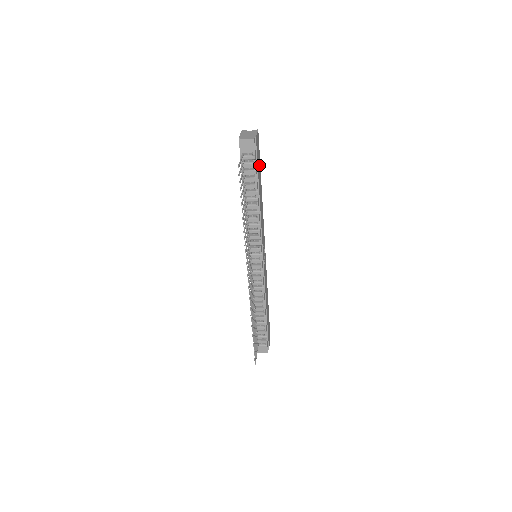
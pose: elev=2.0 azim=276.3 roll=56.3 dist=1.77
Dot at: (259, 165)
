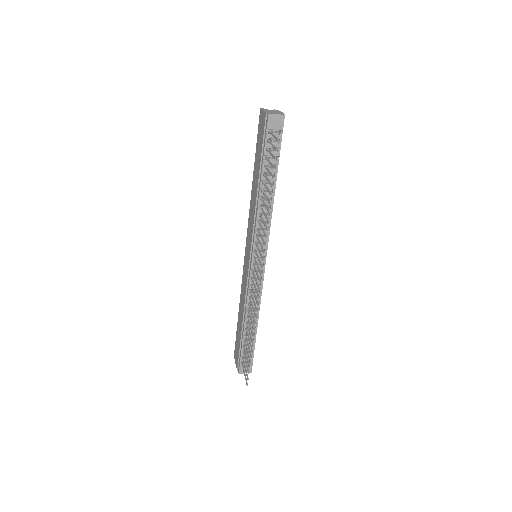
Dot at: occluded
